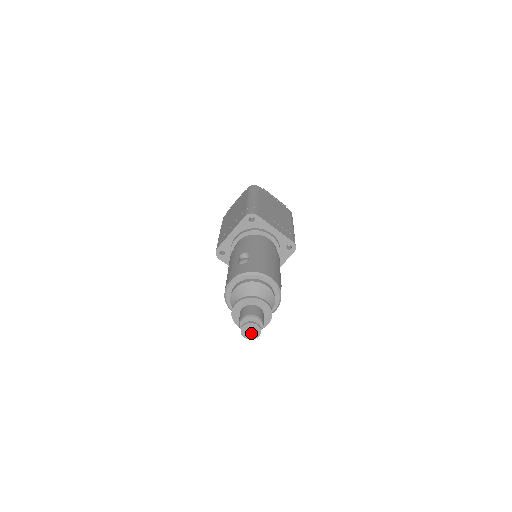
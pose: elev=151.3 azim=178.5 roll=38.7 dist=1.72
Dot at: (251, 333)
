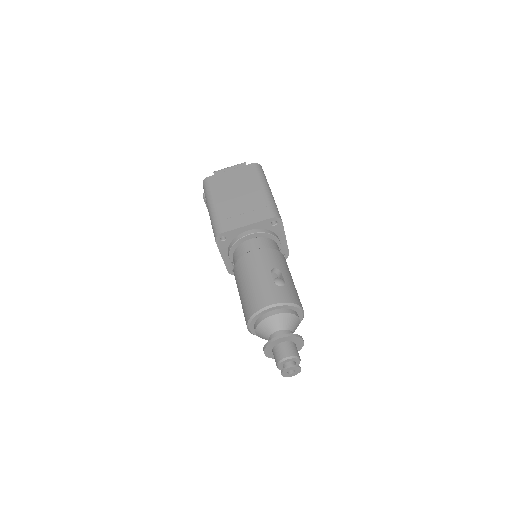
Dot at: (289, 372)
